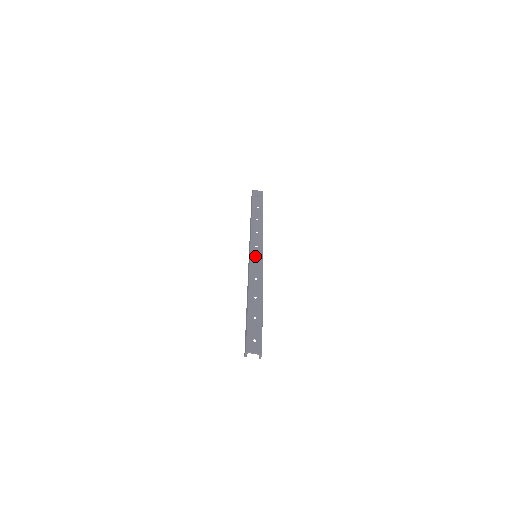
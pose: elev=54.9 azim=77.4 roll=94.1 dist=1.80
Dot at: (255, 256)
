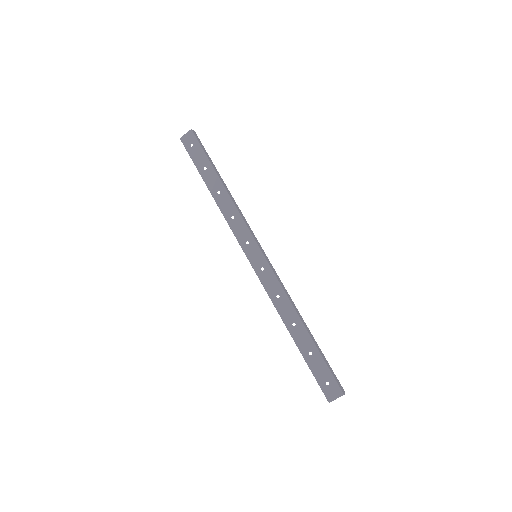
Dot at: (255, 261)
